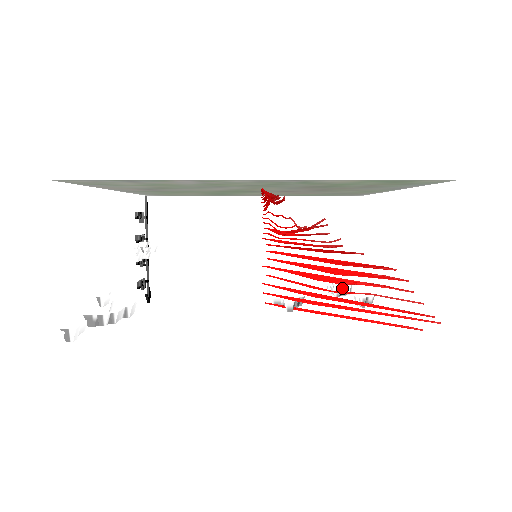
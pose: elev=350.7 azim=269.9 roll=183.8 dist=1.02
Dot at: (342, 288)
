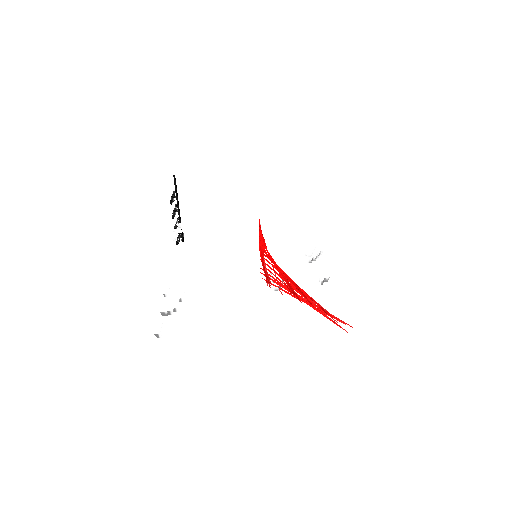
Dot at: occluded
